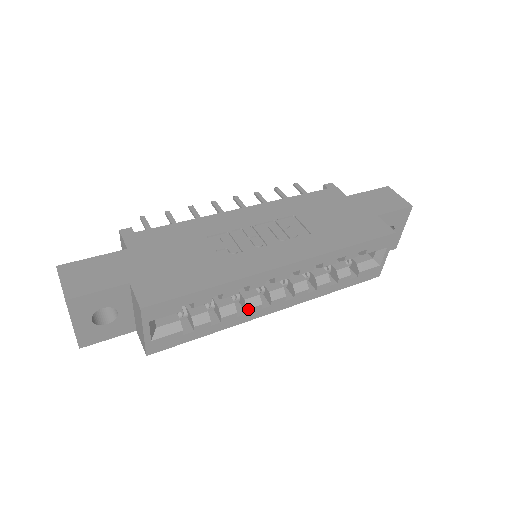
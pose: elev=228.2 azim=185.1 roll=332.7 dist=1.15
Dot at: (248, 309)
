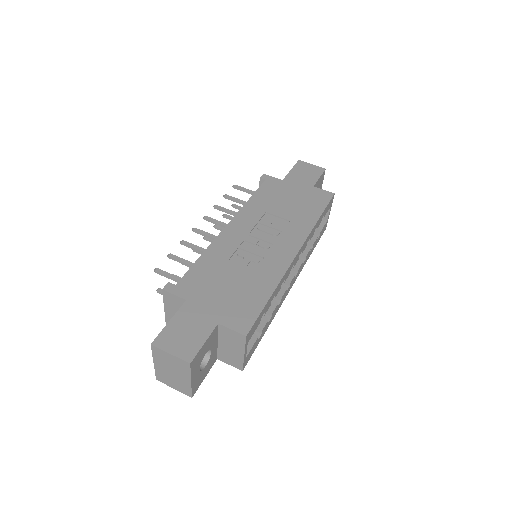
Dot at: (282, 297)
